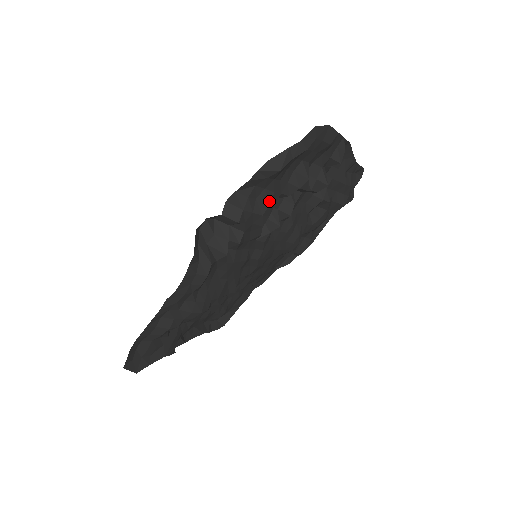
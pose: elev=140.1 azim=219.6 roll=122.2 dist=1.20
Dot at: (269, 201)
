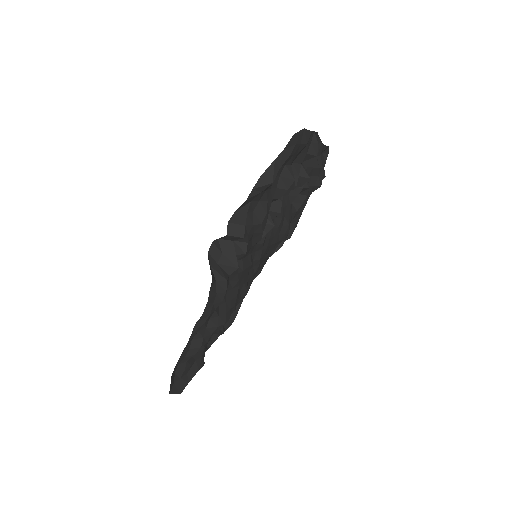
Dot at: (265, 210)
